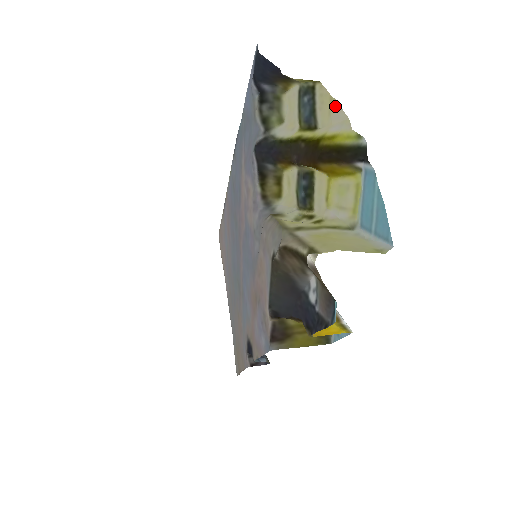
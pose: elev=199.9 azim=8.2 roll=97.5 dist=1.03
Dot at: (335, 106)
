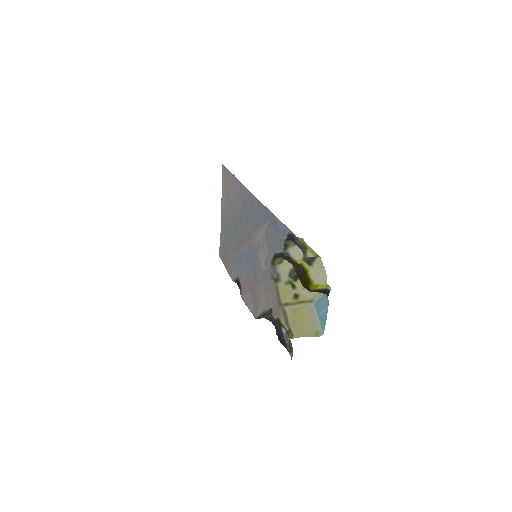
Dot at: (323, 269)
